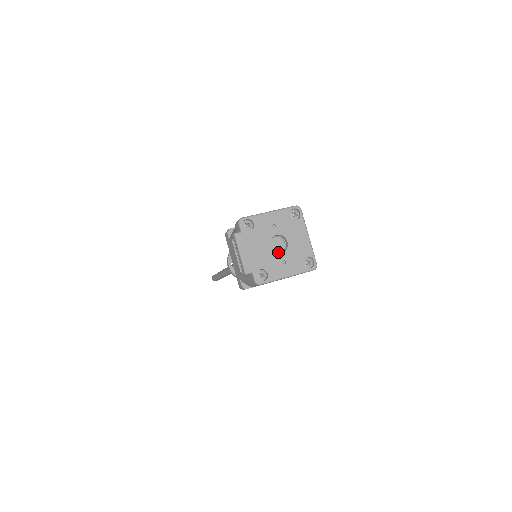
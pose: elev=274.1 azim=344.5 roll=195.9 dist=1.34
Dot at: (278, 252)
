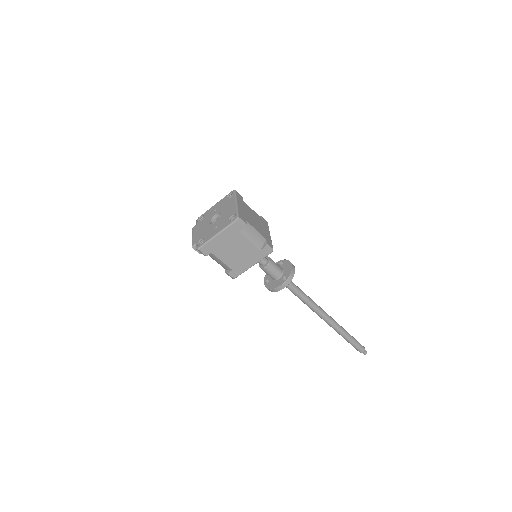
Dot at: occluded
